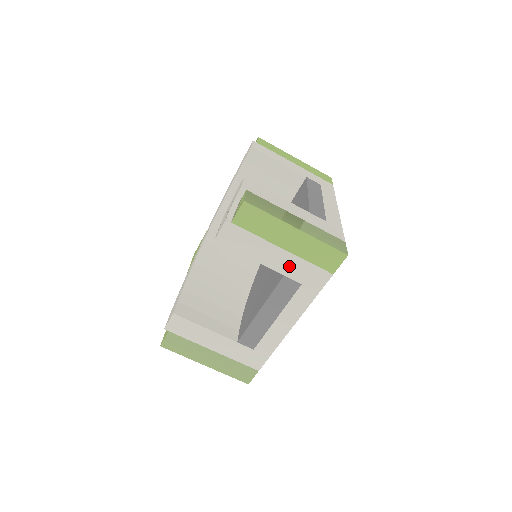
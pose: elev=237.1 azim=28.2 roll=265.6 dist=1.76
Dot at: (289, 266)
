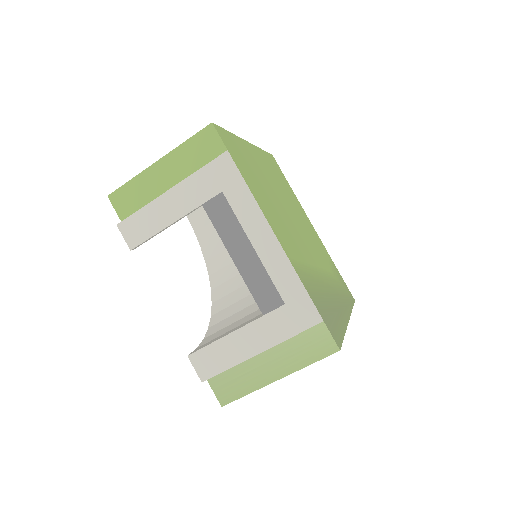
Dot at: (194, 193)
